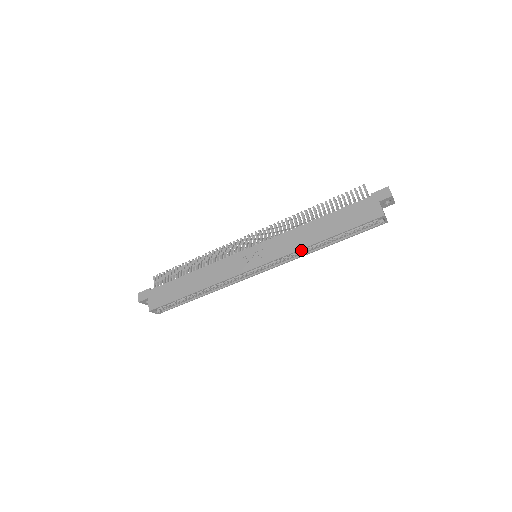
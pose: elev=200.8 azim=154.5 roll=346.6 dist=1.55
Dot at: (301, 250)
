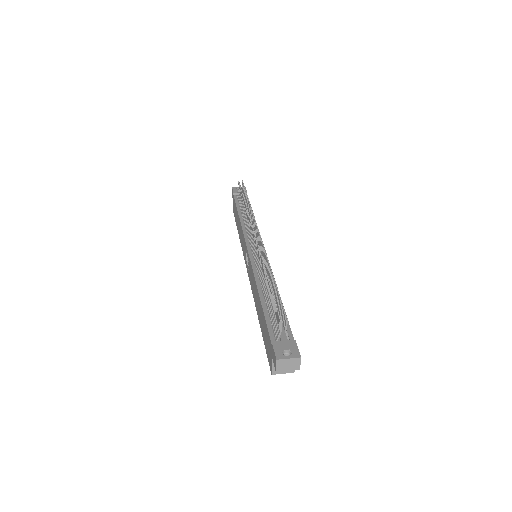
Dot at: occluded
